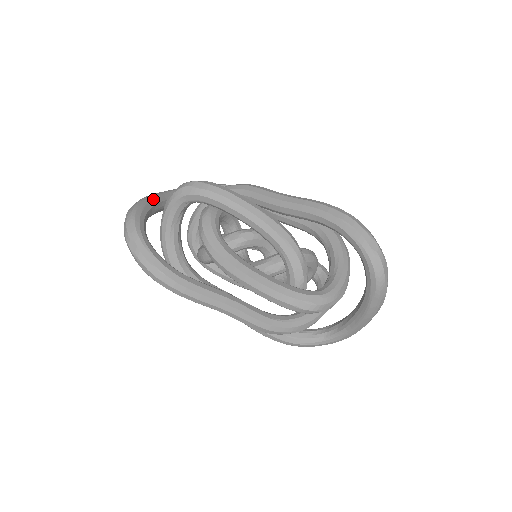
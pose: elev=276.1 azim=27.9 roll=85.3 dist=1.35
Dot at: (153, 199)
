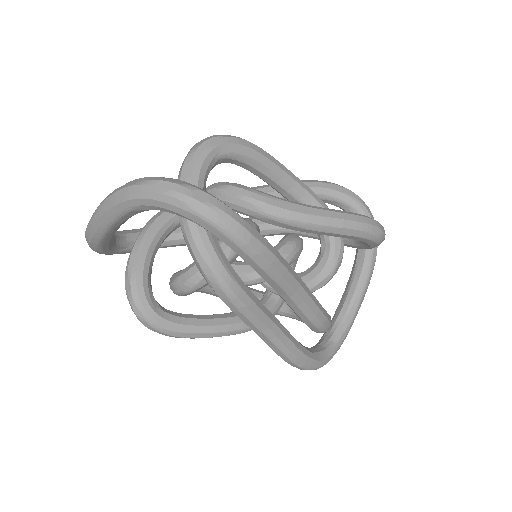
Dot at: occluded
